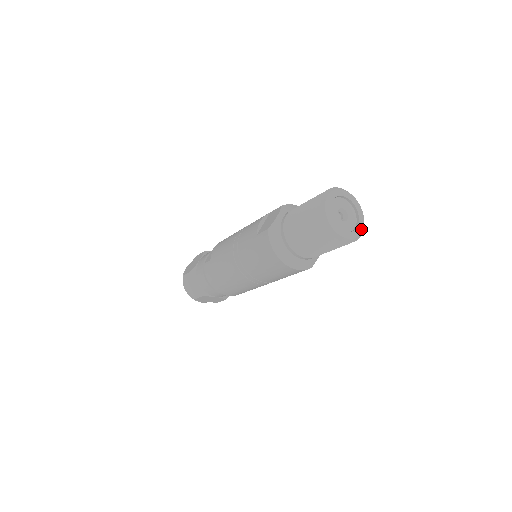
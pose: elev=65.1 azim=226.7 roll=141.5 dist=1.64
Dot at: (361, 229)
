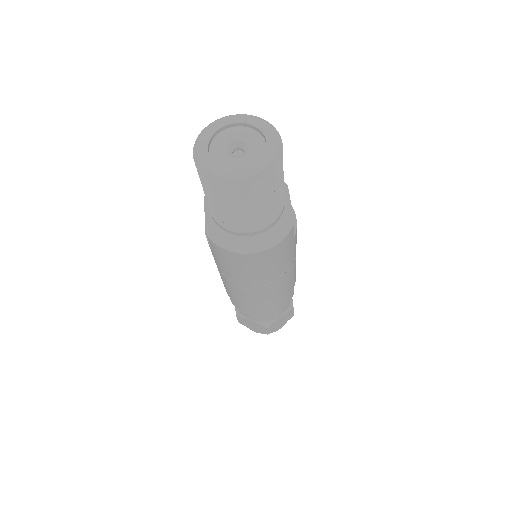
Dot at: (274, 140)
